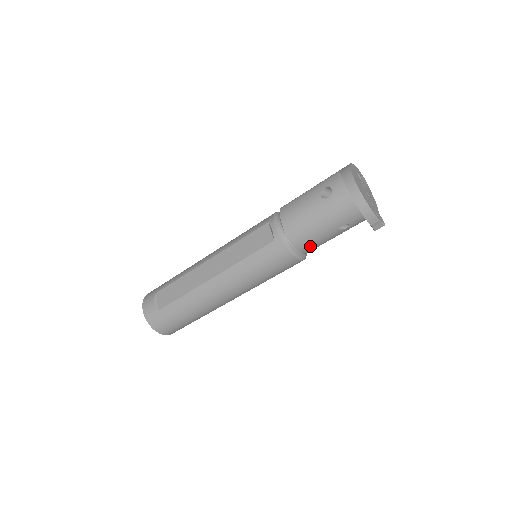
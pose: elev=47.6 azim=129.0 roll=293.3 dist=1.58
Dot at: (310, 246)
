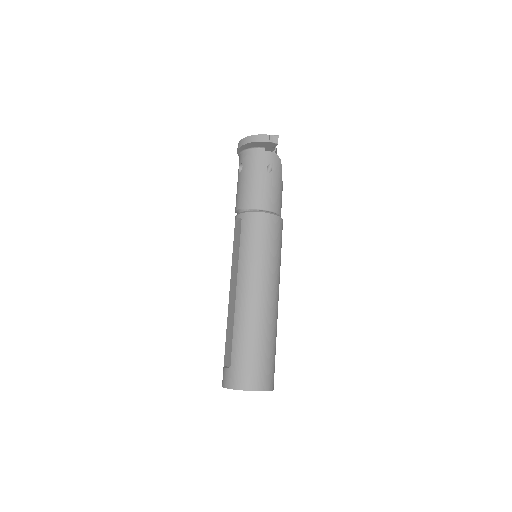
Dot at: (267, 200)
